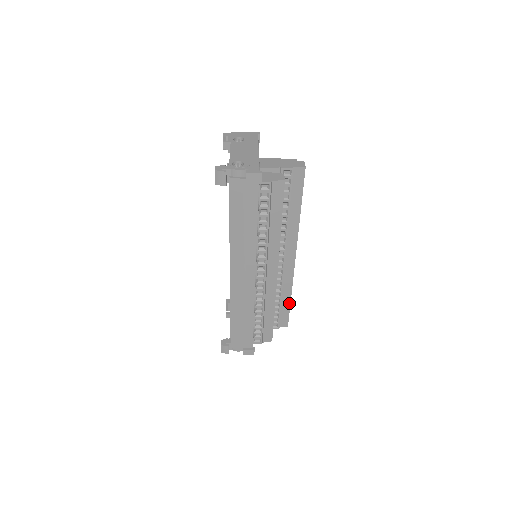
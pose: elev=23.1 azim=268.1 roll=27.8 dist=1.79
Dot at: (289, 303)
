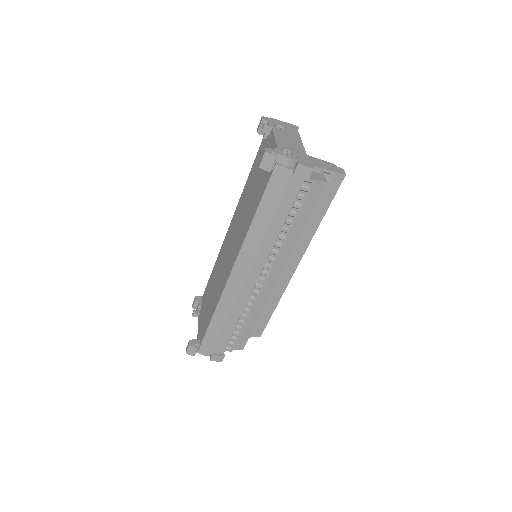
Dot at: (271, 313)
